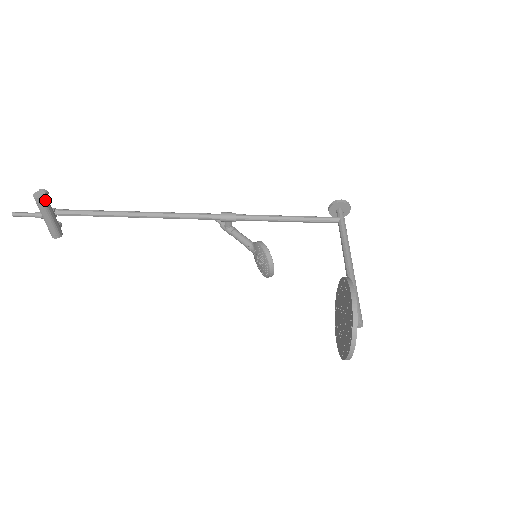
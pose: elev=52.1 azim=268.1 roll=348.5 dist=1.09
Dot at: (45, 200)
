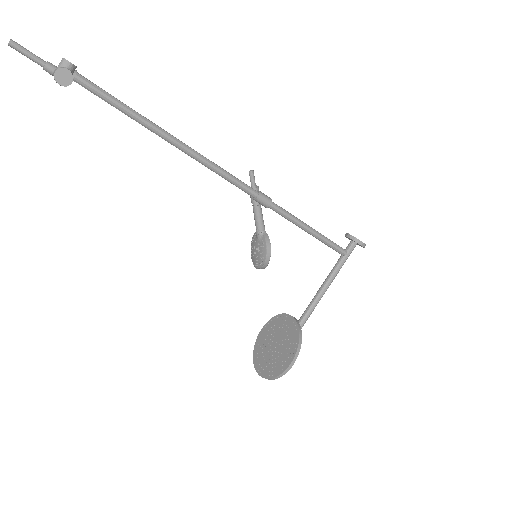
Dot at: (69, 84)
